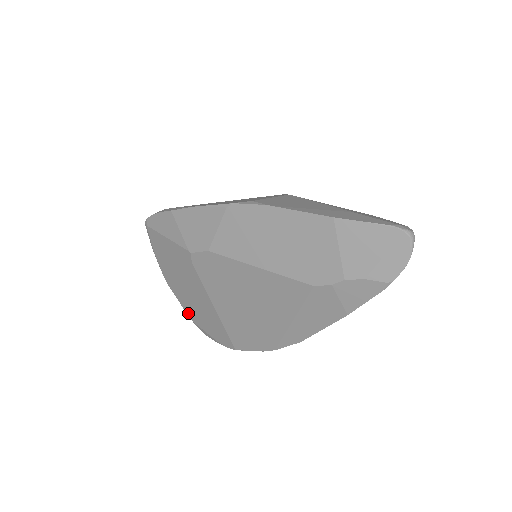
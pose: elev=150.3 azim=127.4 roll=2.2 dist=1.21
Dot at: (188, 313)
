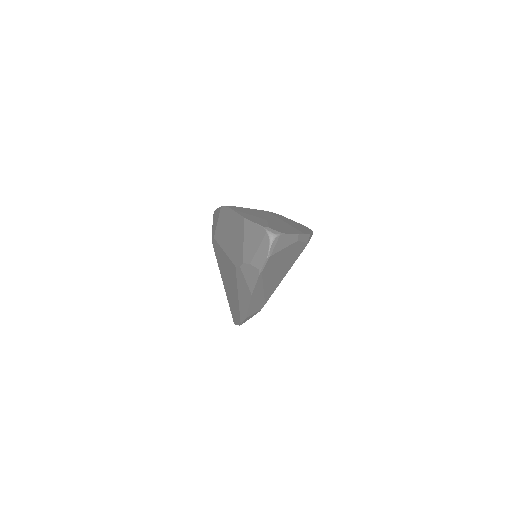
Dot at: occluded
